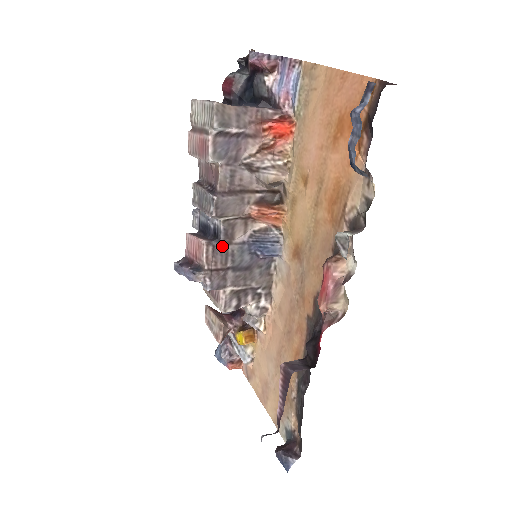
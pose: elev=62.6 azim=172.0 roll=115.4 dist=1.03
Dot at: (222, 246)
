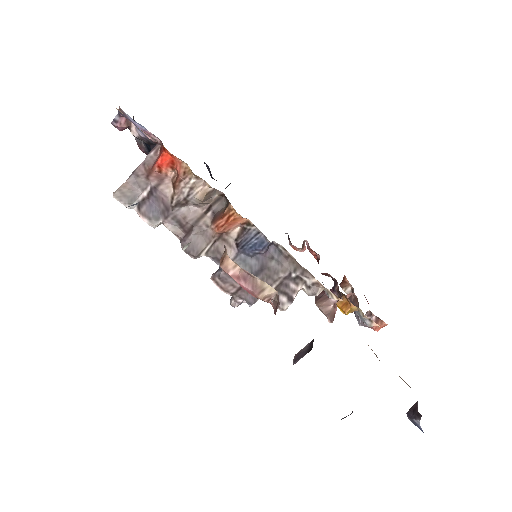
Dot at: occluded
